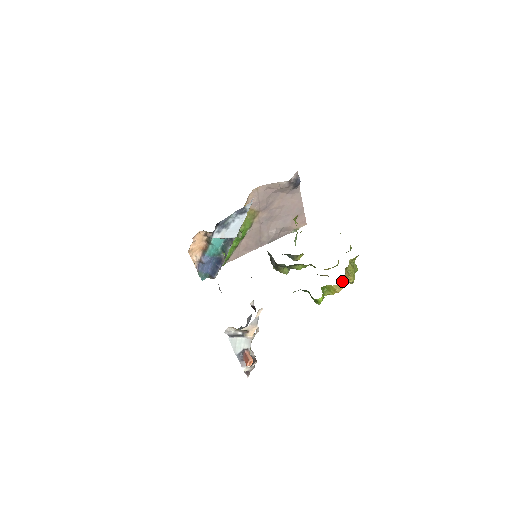
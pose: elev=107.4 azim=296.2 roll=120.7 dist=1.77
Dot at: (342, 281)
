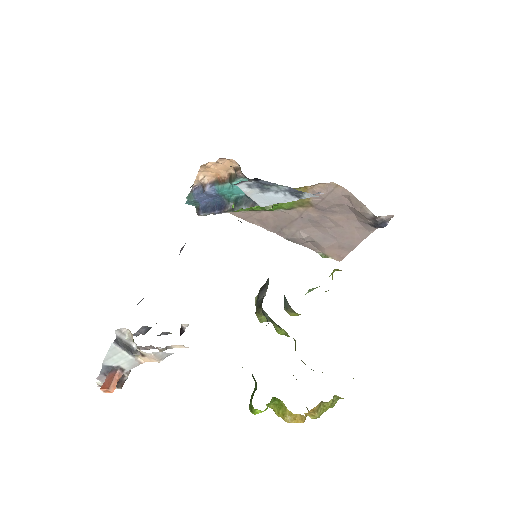
Dot at: (303, 415)
